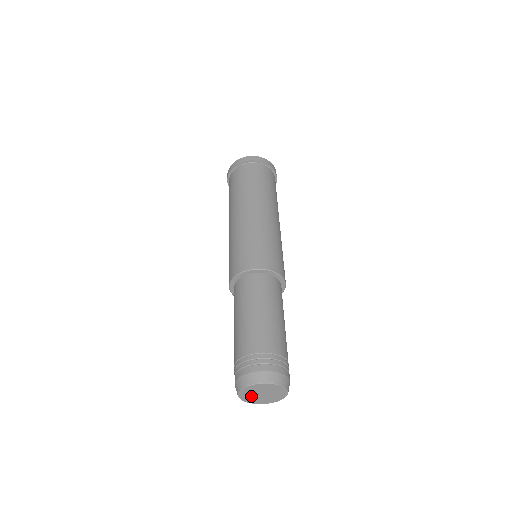
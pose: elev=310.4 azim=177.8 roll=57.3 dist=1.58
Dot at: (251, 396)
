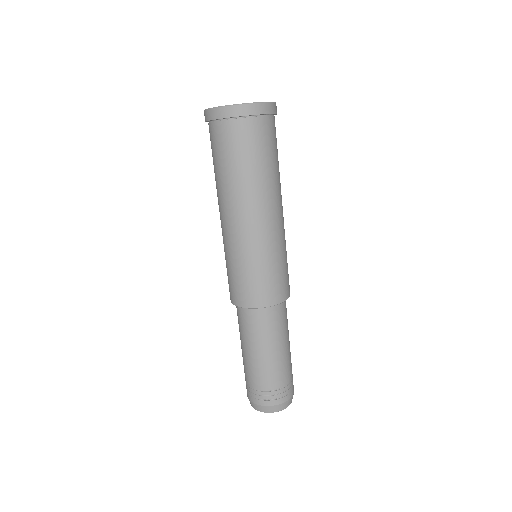
Dot at: occluded
